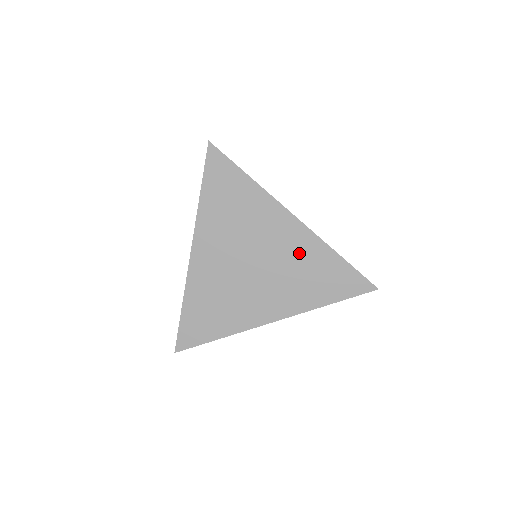
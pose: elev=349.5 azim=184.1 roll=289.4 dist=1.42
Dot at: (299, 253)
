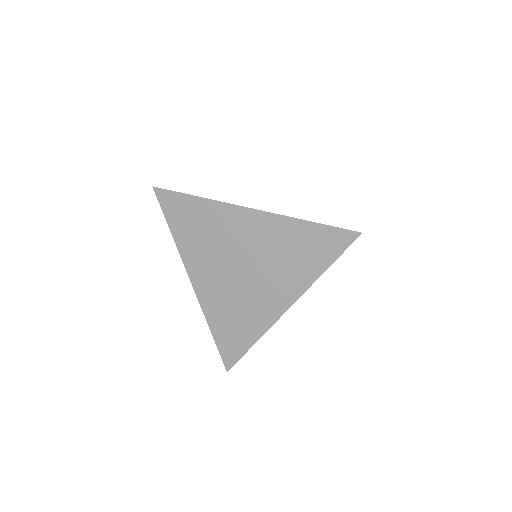
Dot at: (273, 238)
